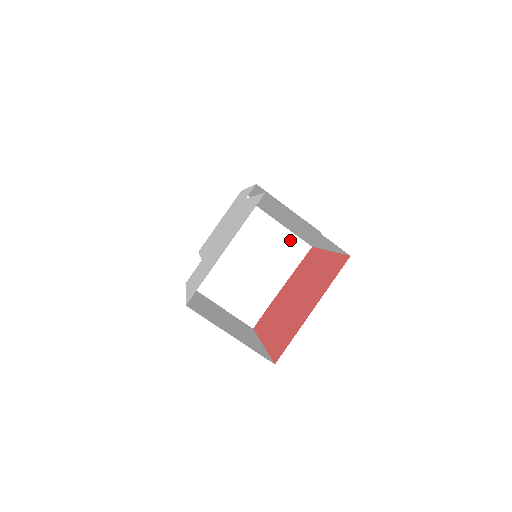
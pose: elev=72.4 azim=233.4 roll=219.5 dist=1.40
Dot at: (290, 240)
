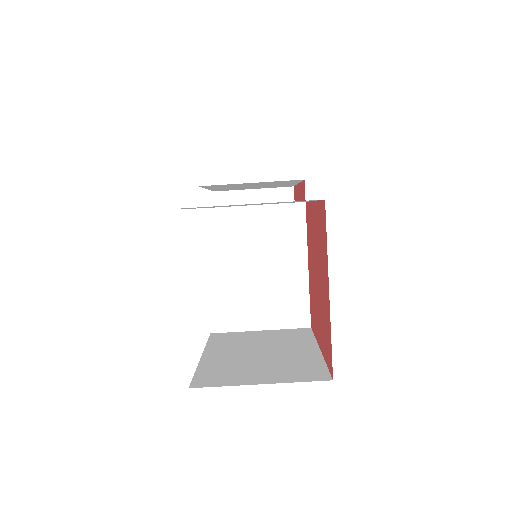
Dot at: (277, 213)
